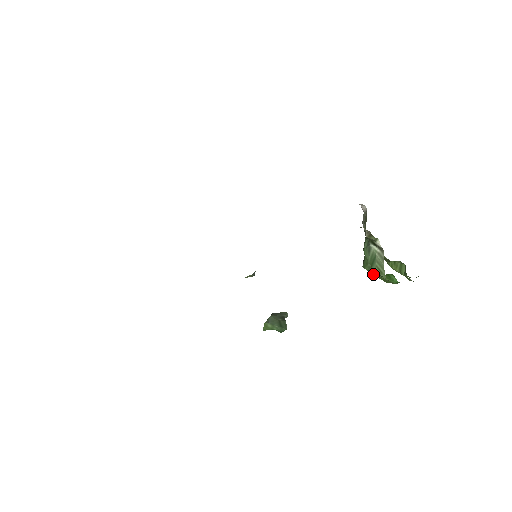
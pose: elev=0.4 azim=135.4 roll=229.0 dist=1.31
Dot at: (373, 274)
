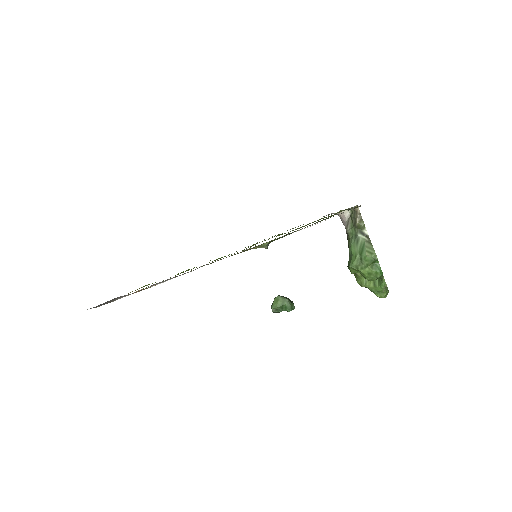
Dot at: (360, 269)
